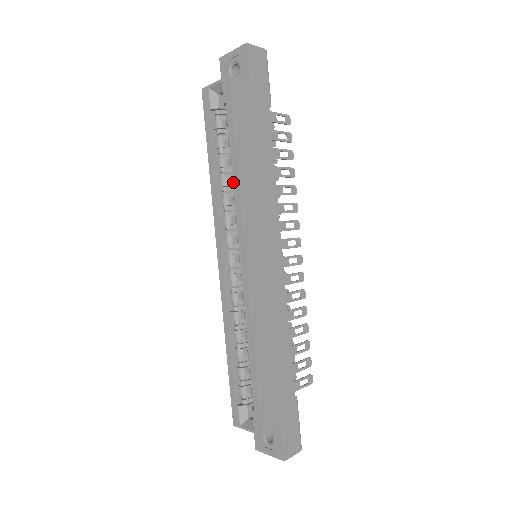
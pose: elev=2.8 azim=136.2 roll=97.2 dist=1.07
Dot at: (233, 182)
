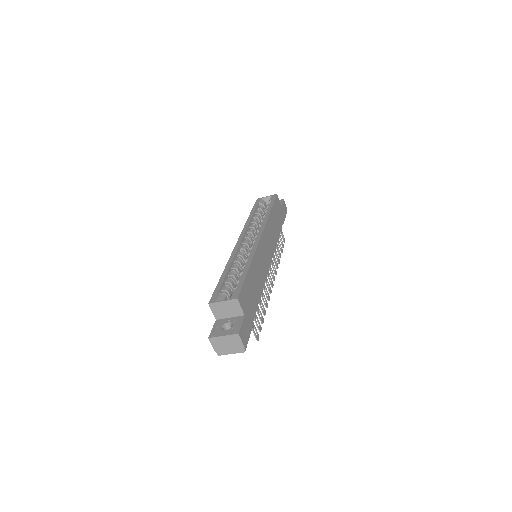
Dot at: (265, 217)
